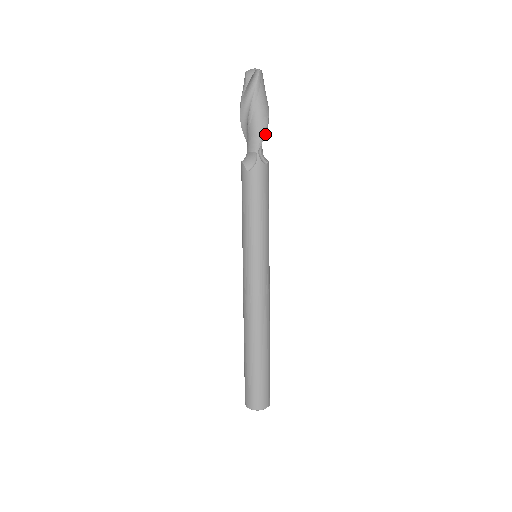
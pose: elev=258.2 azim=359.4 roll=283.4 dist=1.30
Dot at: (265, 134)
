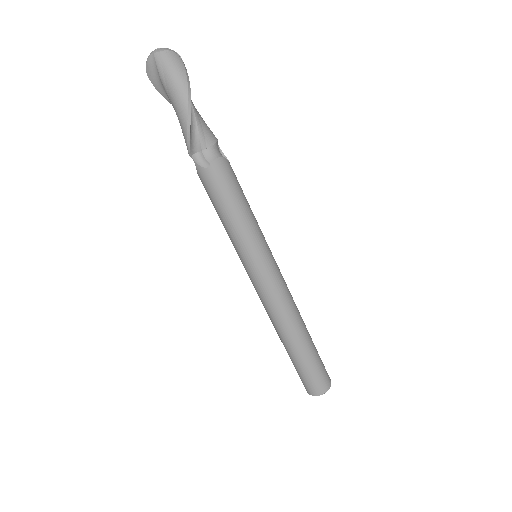
Dot at: (189, 134)
